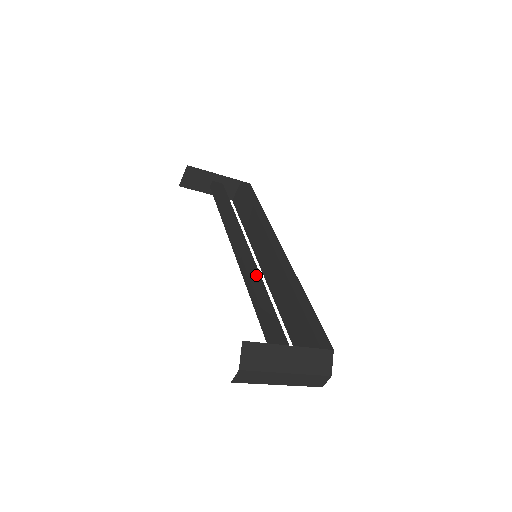
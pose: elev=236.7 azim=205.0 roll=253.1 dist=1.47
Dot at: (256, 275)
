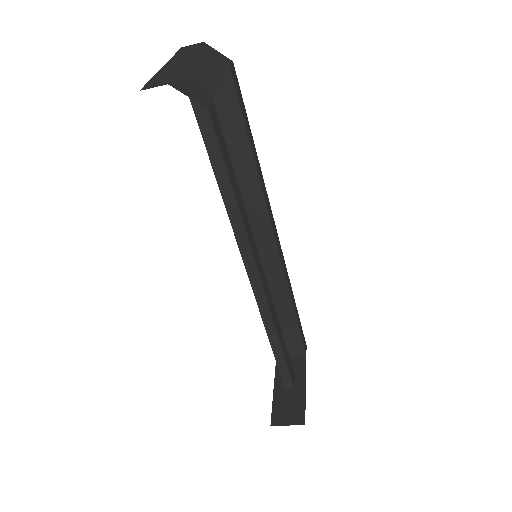
Dot at: (272, 305)
